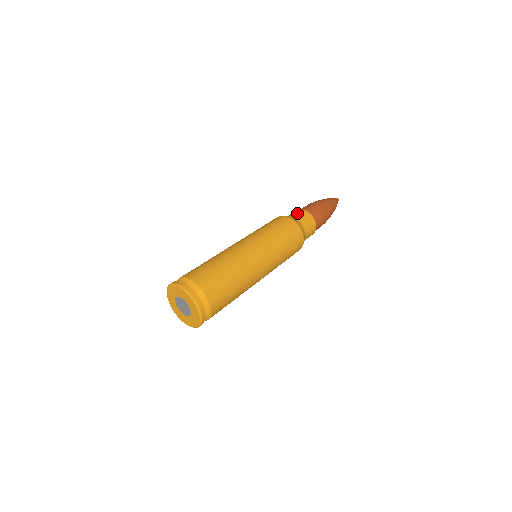
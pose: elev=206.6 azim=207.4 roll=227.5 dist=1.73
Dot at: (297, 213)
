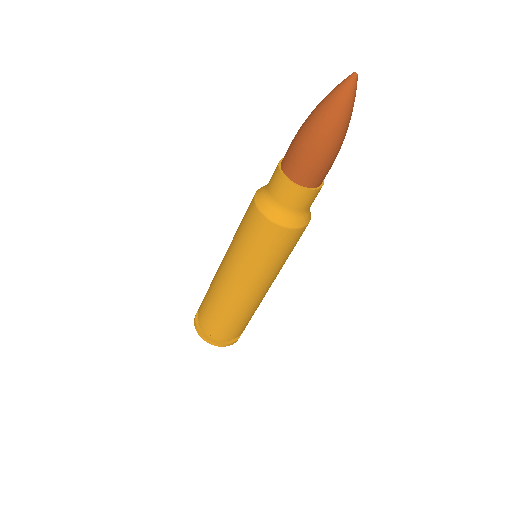
Dot at: (272, 181)
